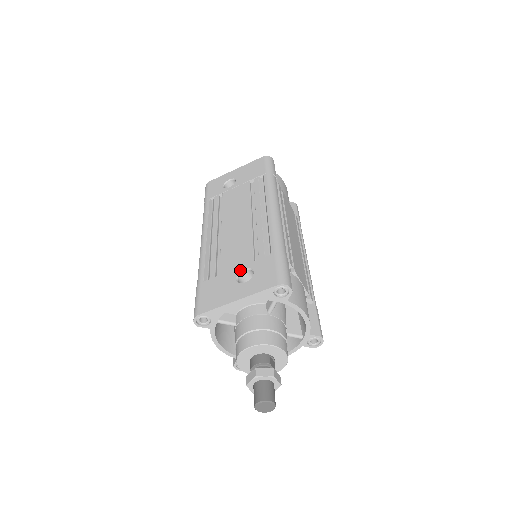
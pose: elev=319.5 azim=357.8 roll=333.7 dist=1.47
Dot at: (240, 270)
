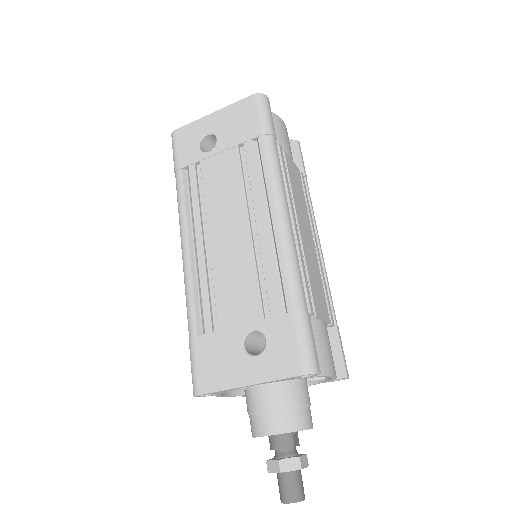
Dot at: (246, 331)
